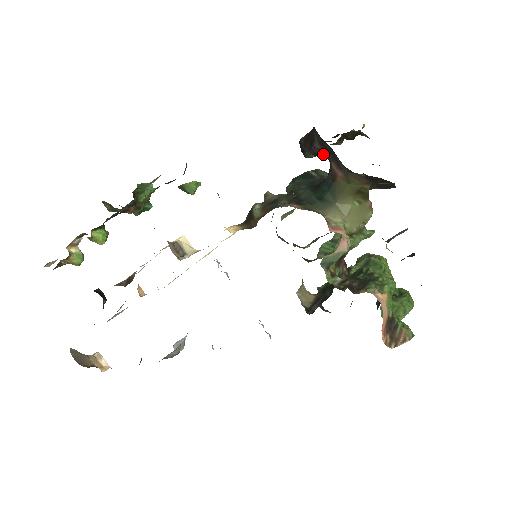
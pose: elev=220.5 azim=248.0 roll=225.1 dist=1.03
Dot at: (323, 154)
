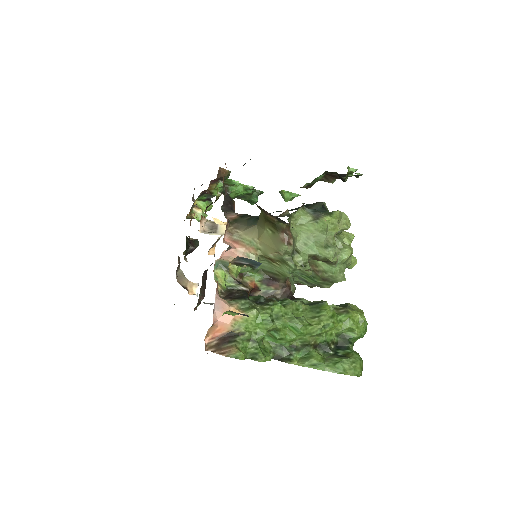
Dot at: occluded
